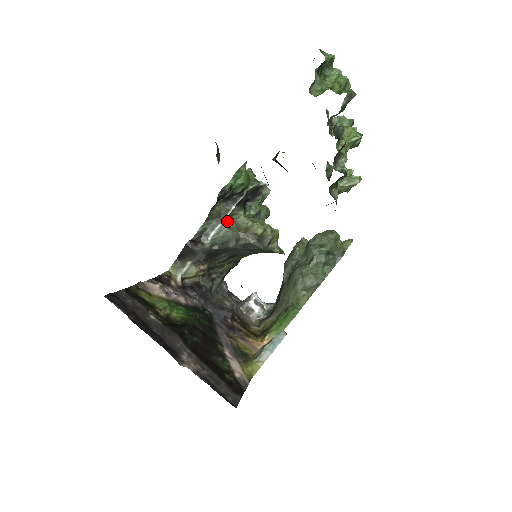
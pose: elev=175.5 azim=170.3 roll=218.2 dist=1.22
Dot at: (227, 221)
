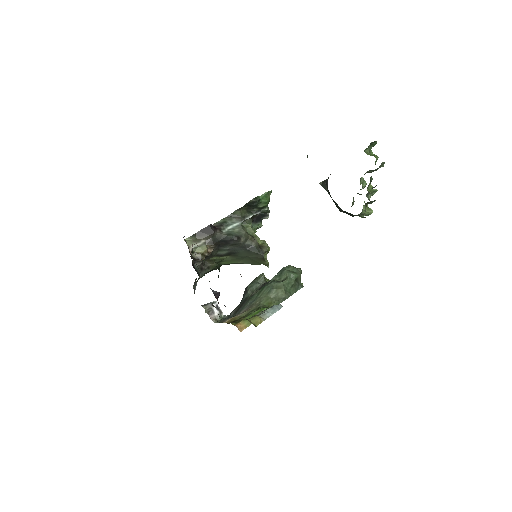
Dot at: occluded
